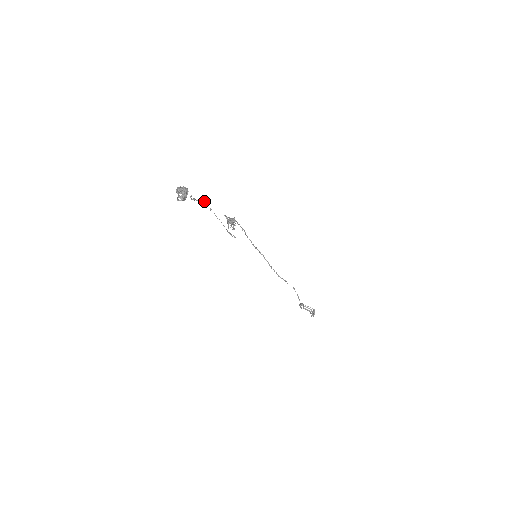
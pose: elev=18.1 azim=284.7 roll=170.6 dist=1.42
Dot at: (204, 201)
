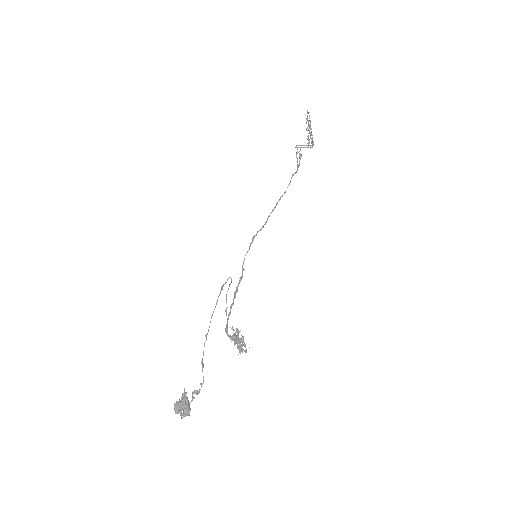
Dot at: (203, 366)
